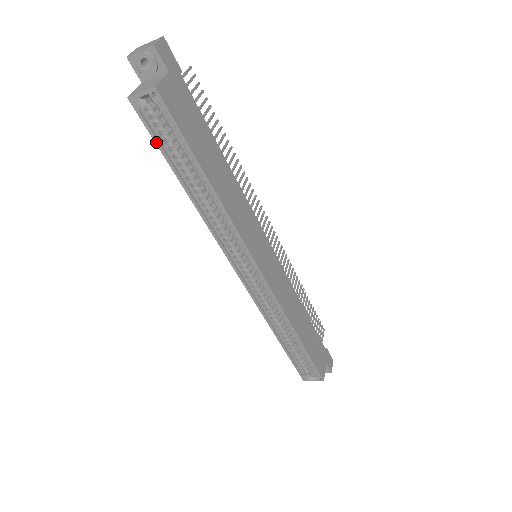
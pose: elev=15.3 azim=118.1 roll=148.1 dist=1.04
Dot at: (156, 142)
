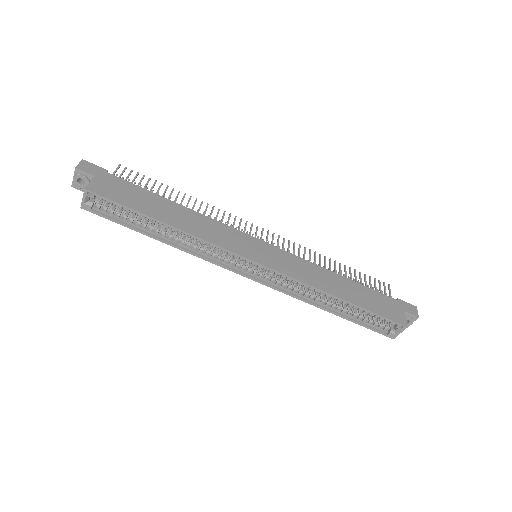
Dot at: (116, 222)
